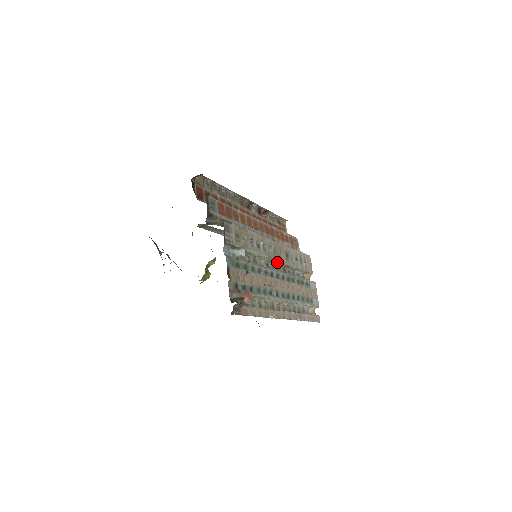
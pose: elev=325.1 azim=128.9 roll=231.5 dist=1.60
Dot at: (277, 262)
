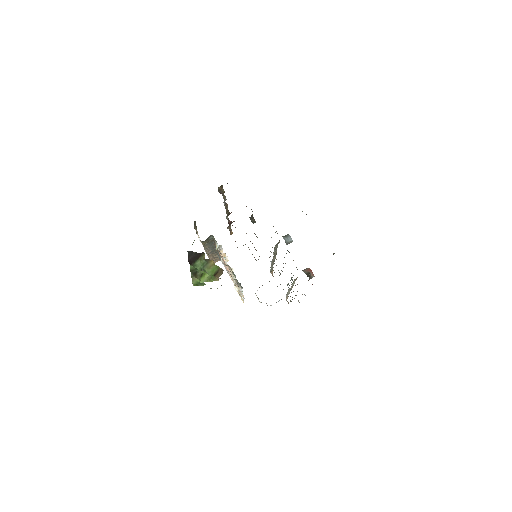
Dot at: occluded
